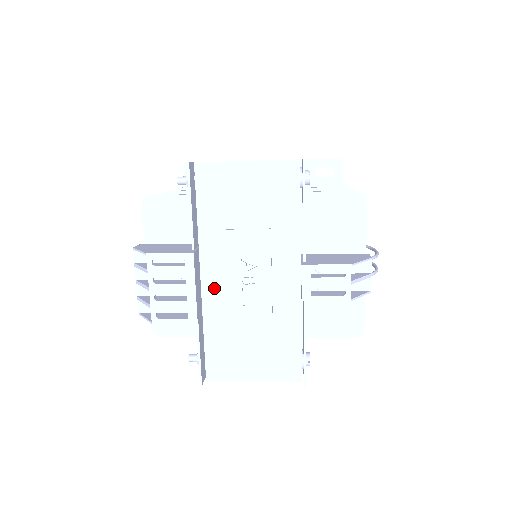
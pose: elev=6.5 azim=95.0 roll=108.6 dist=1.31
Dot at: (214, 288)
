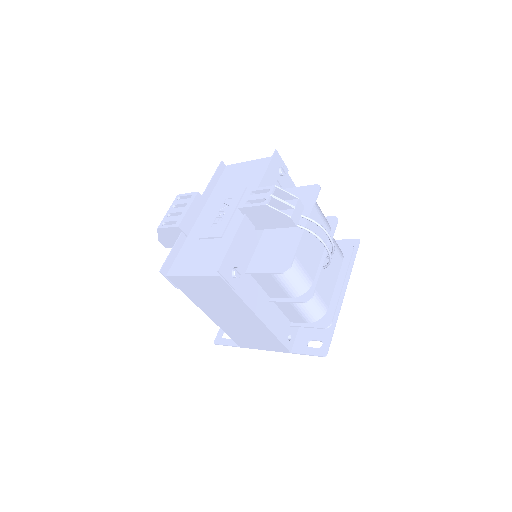
Dot at: (202, 221)
